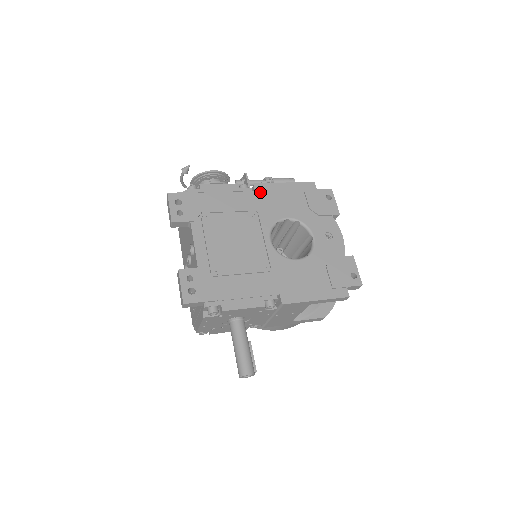
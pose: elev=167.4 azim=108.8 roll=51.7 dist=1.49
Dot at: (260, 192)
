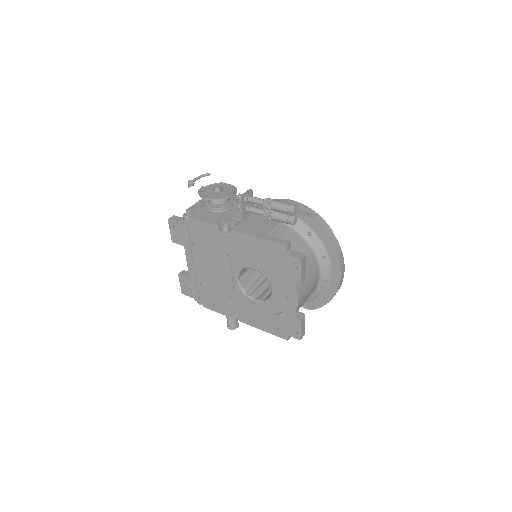
Dot at: (234, 239)
